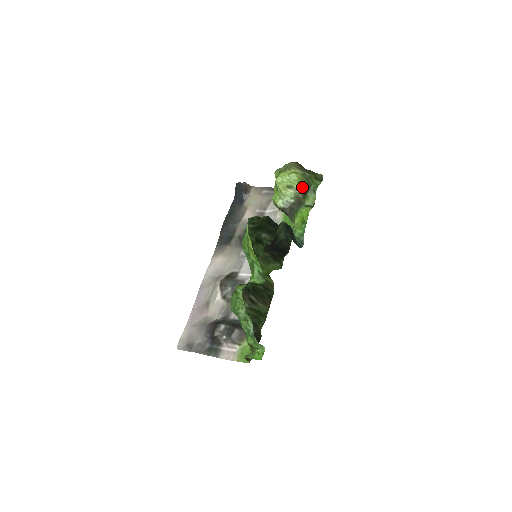
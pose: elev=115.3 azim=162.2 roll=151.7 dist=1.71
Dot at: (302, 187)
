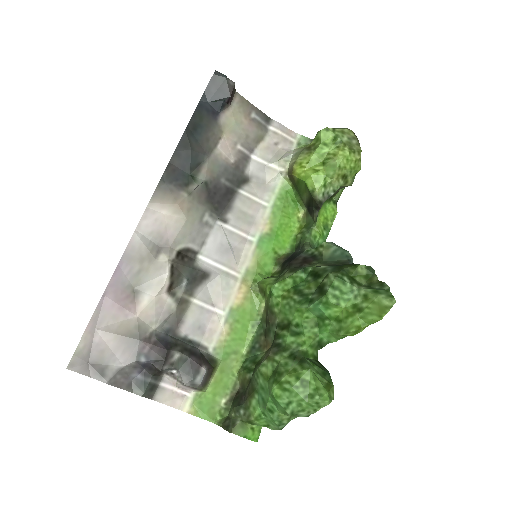
Dot at: (353, 181)
